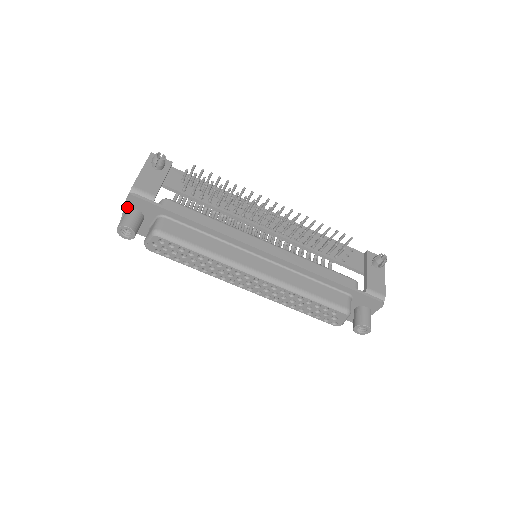
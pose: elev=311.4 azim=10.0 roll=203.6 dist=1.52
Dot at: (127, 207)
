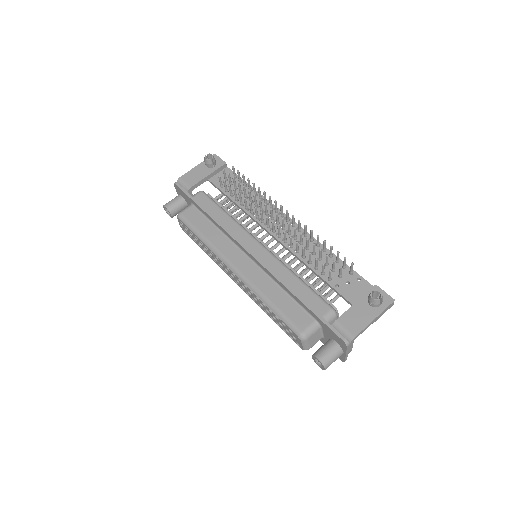
Dot at: (178, 193)
